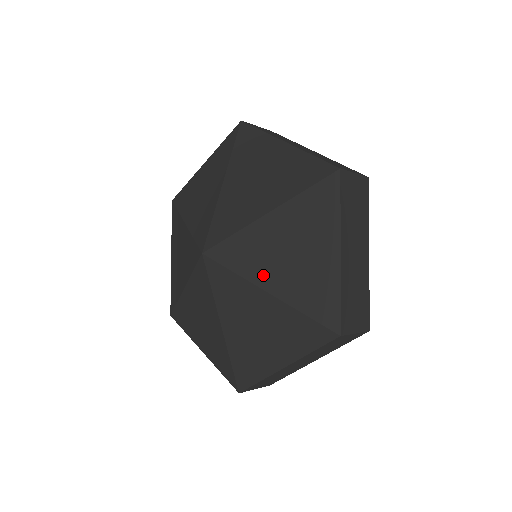
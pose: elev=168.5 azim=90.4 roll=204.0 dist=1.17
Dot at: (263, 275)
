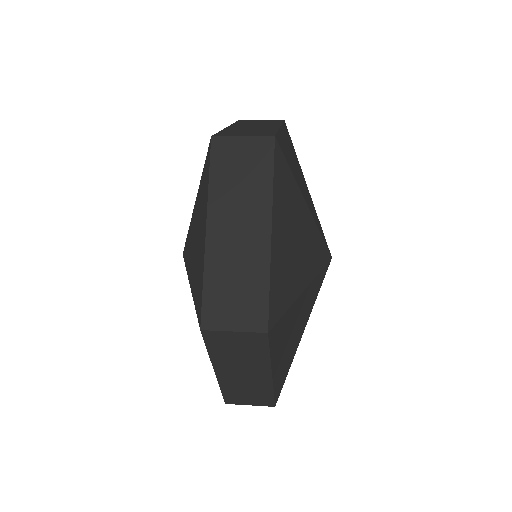
Dot at: occluded
